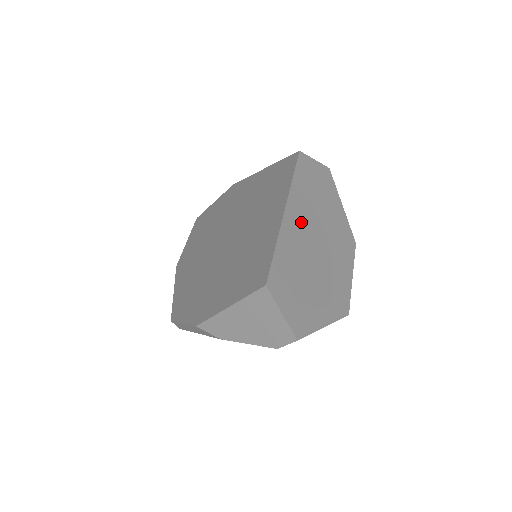
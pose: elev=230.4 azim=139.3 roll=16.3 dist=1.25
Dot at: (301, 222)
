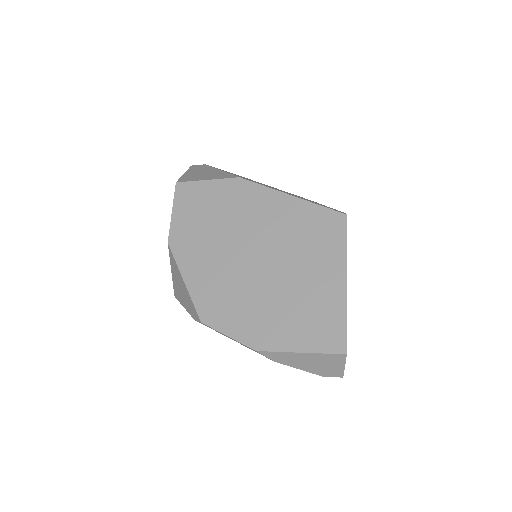
Dot at: occluded
